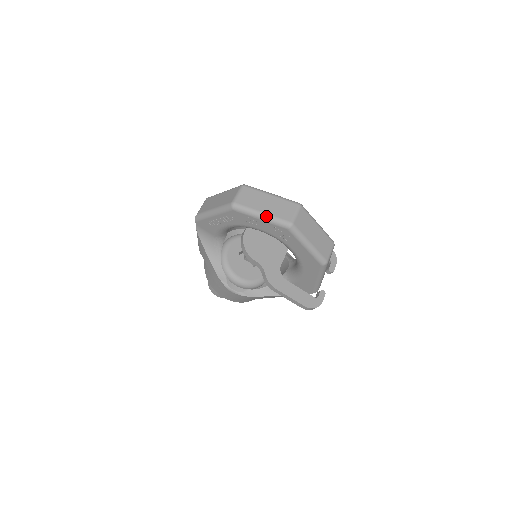
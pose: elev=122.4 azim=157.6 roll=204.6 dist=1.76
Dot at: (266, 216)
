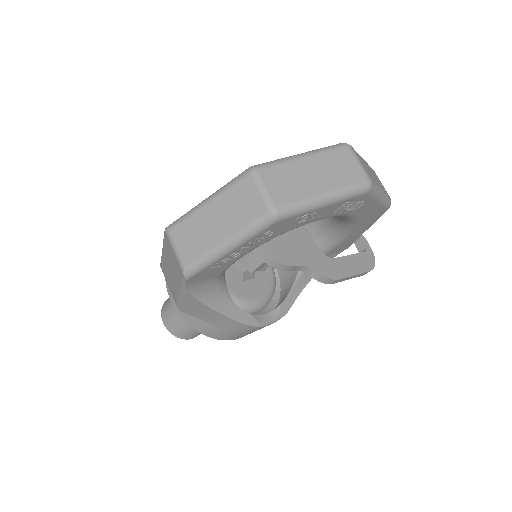
Dot at: (333, 195)
